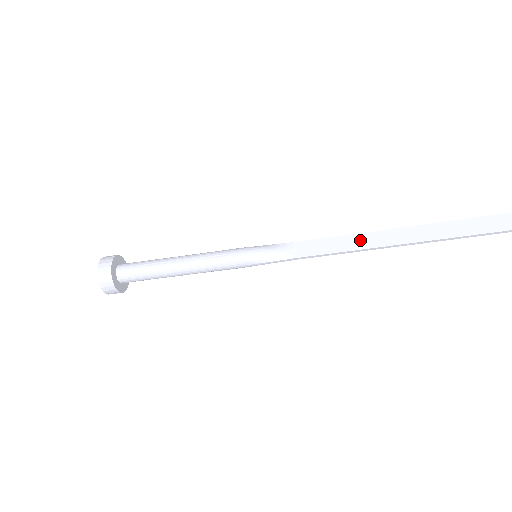
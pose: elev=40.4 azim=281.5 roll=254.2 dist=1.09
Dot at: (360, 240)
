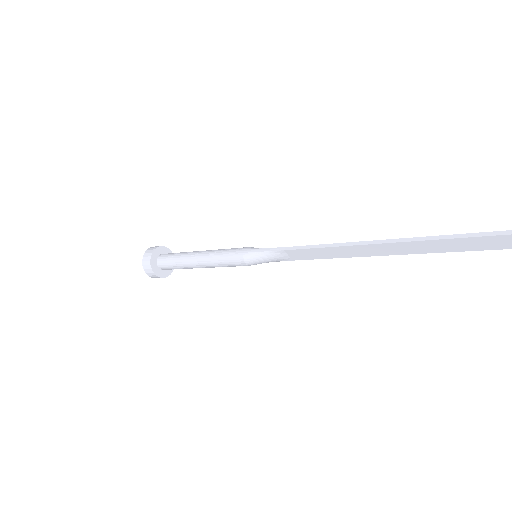
Dot at: (345, 251)
